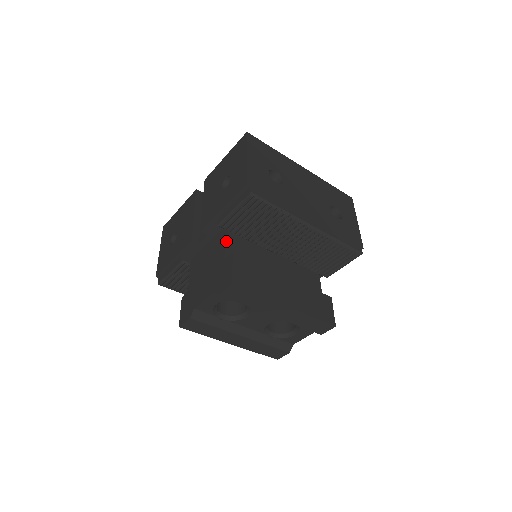
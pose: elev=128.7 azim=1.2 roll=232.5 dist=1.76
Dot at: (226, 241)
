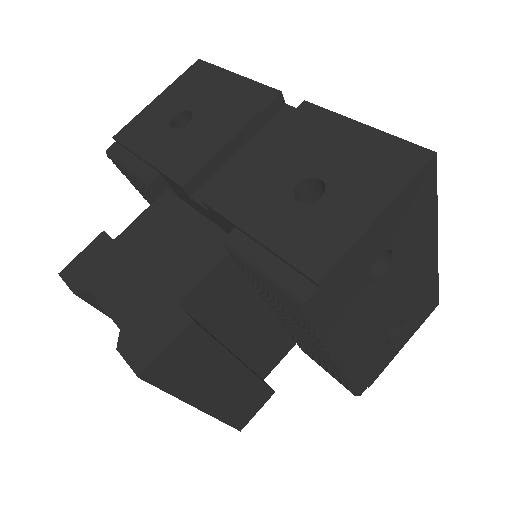
Dot at: (212, 272)
